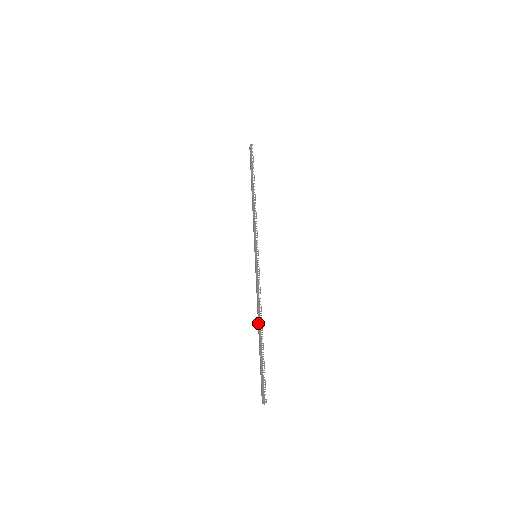
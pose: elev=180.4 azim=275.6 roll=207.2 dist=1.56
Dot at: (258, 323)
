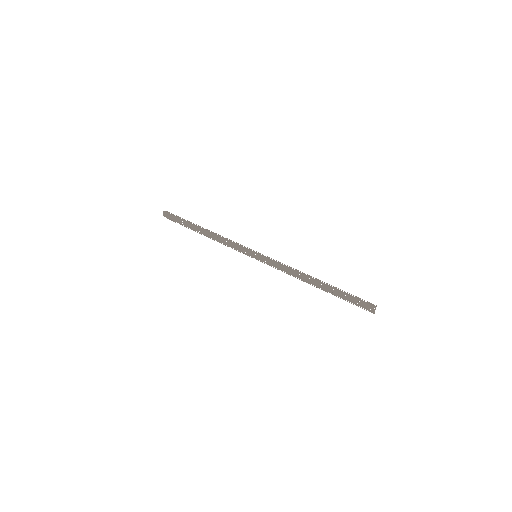
Dot at: (311, 280)
